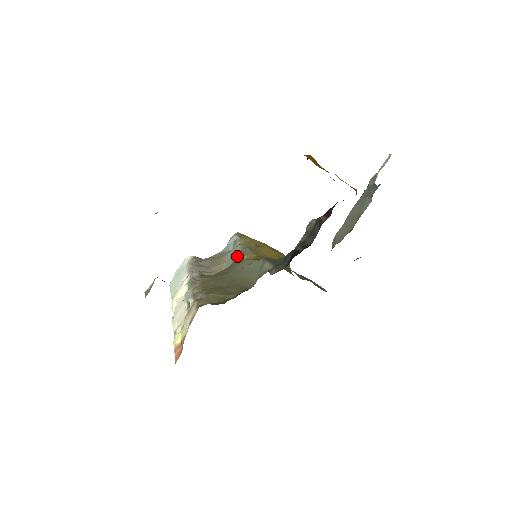
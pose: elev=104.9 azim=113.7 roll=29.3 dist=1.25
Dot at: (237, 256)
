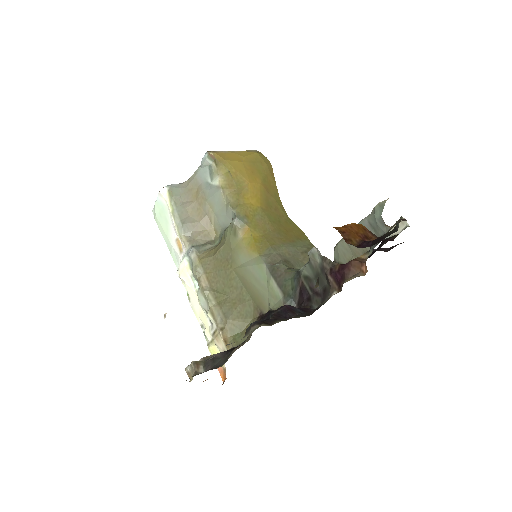
Dot at: (229, 228)
